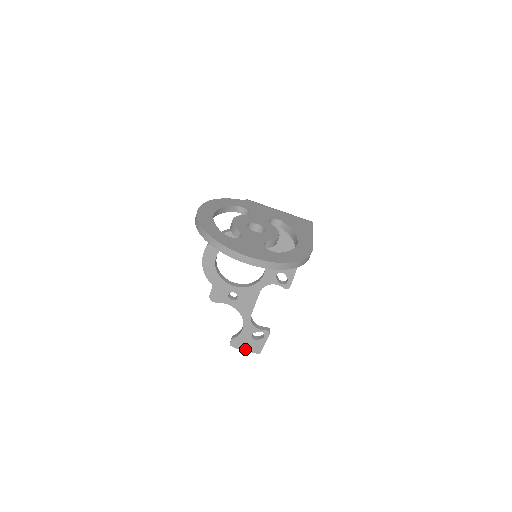
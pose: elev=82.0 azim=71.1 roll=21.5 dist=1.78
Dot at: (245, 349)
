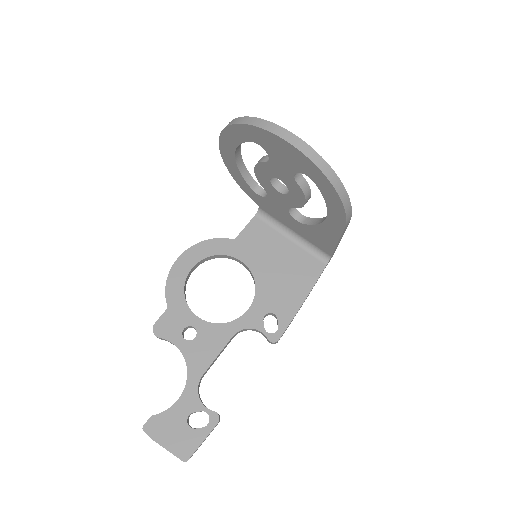
Dot at: (165, 444)
